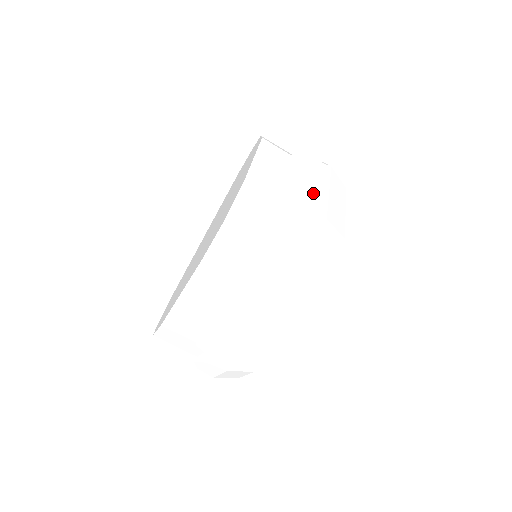
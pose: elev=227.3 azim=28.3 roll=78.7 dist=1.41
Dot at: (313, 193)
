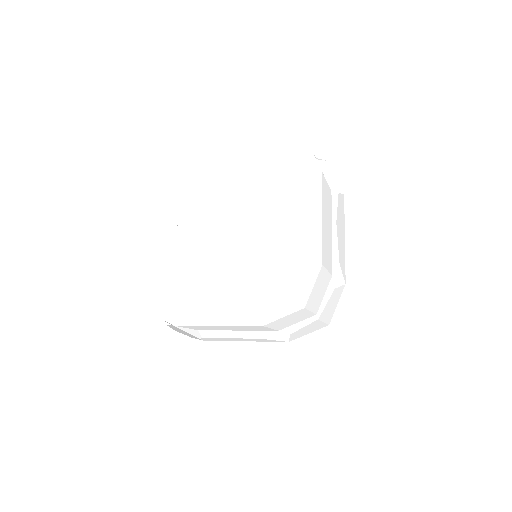
Dot at: (343, 254)
